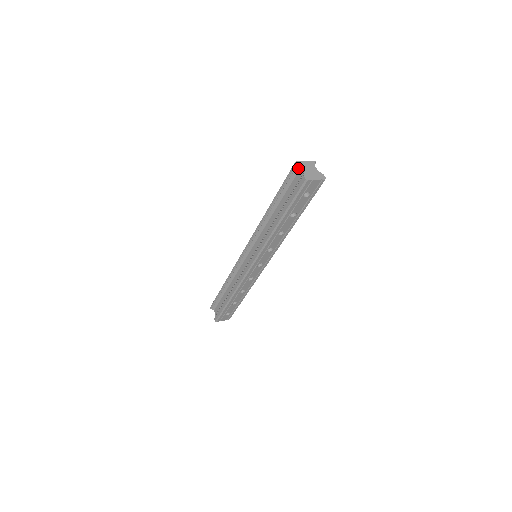
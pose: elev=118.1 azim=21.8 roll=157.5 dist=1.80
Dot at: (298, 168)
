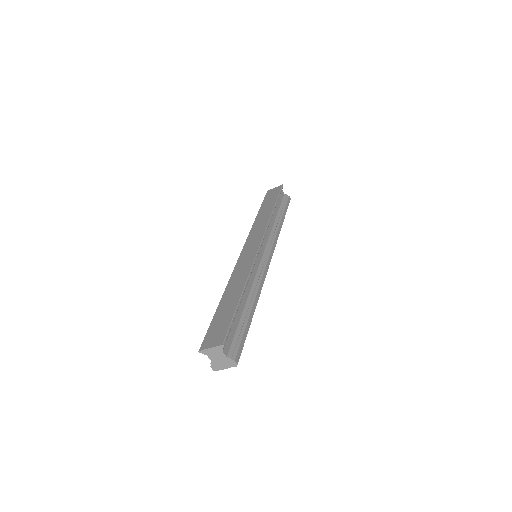
Dot at: occluded
